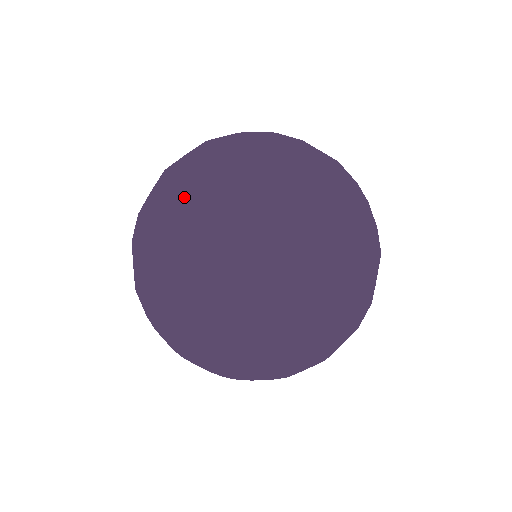
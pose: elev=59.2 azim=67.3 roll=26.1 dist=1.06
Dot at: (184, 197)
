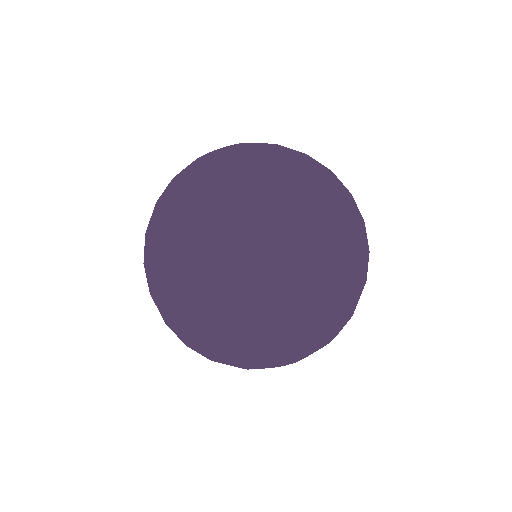
Dot at: (167, 318)
